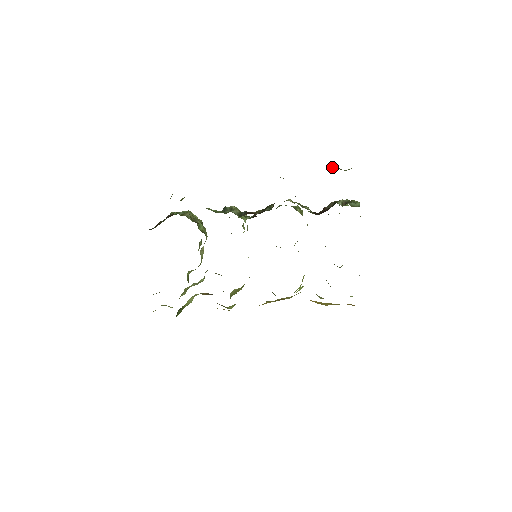
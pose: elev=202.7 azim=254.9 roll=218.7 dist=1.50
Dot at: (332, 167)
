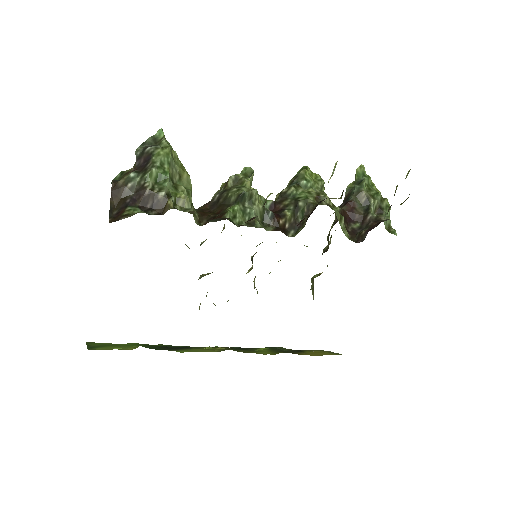
Dot at: occluded
